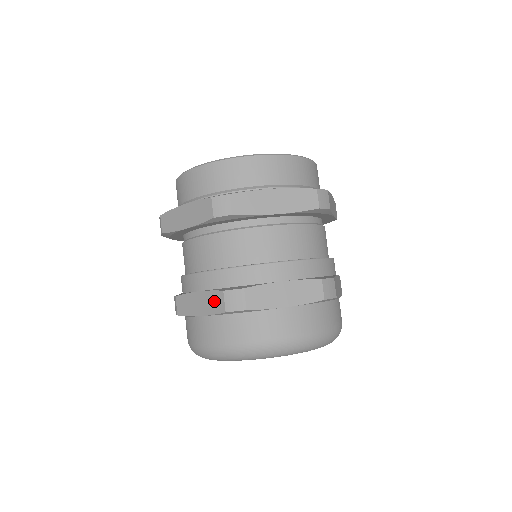
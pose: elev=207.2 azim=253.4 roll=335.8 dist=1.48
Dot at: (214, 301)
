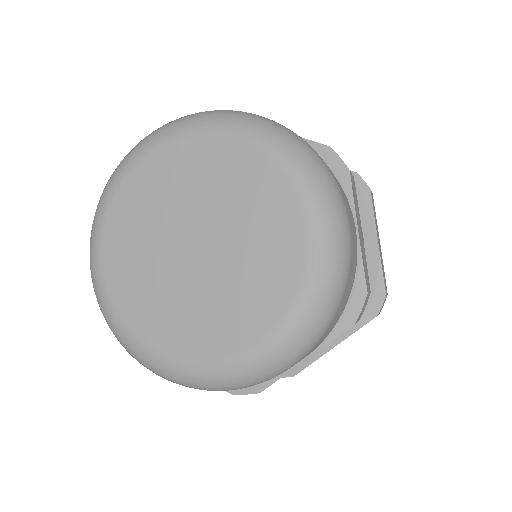
Dot at: occluded
